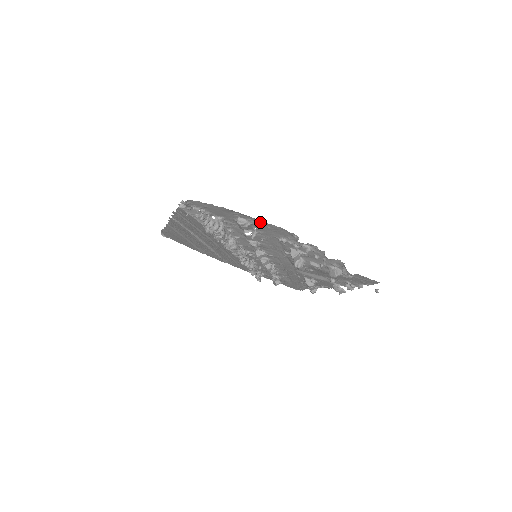
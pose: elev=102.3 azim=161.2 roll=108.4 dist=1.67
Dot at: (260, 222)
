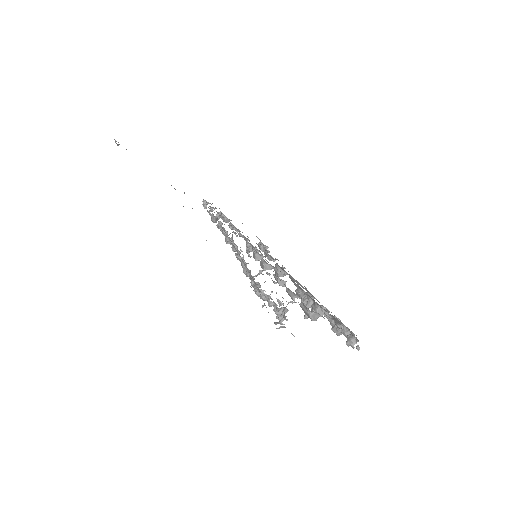
Dot at: occluded
